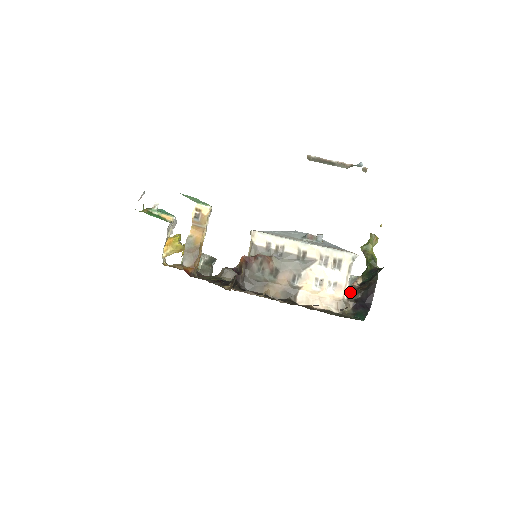
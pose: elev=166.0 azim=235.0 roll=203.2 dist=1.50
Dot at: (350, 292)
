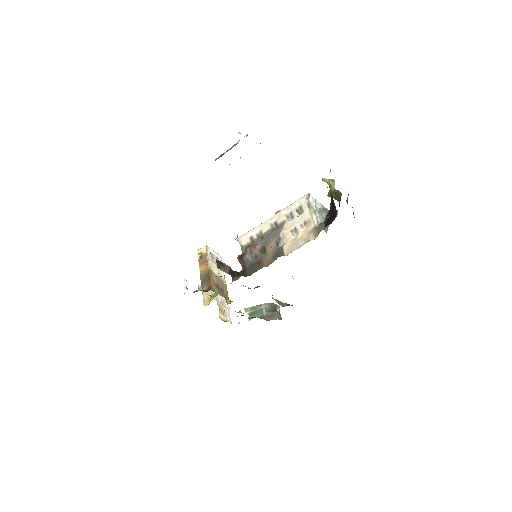
Dot at: occluded
